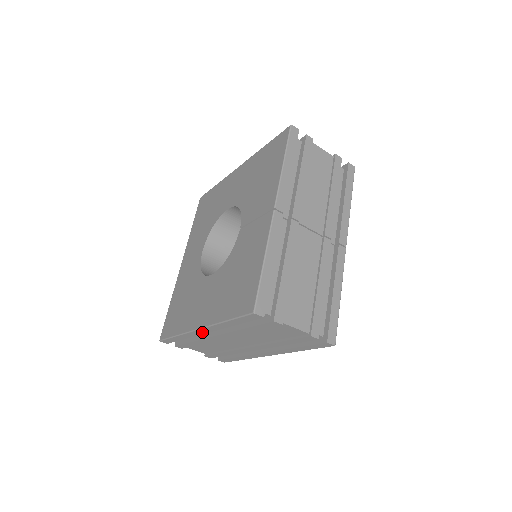
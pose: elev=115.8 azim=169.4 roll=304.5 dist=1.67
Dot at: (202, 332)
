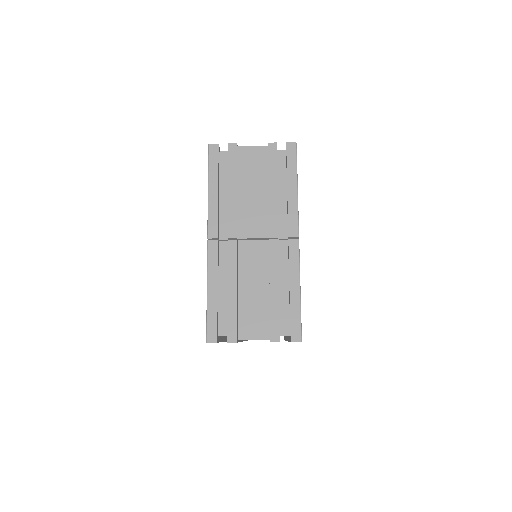
Dot at: occluded
